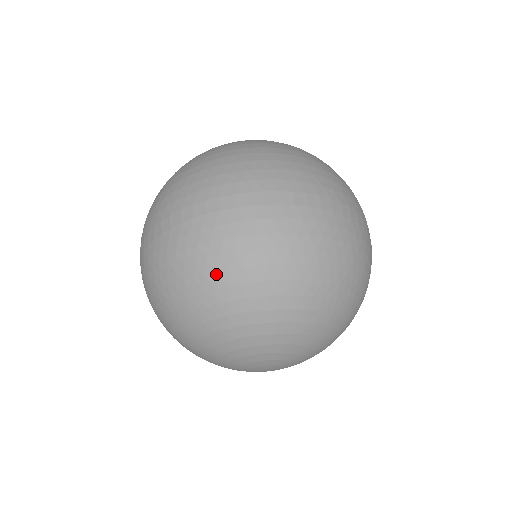
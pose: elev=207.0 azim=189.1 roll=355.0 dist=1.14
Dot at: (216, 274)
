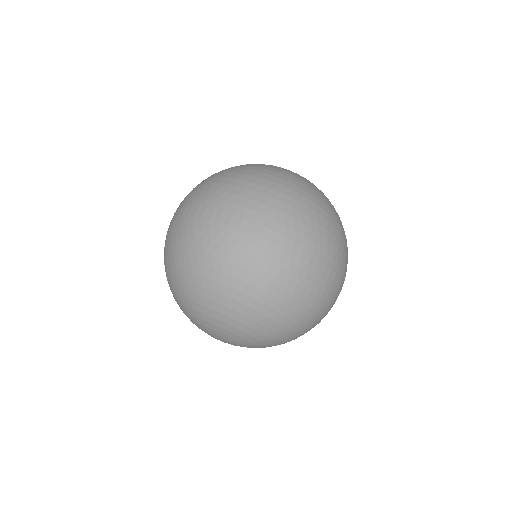
Dot at: (165, 259)
